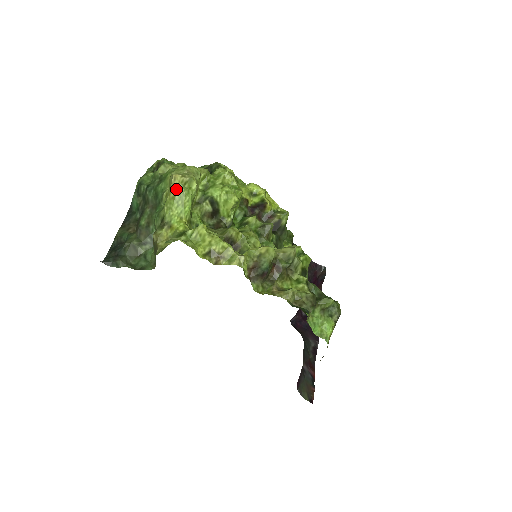
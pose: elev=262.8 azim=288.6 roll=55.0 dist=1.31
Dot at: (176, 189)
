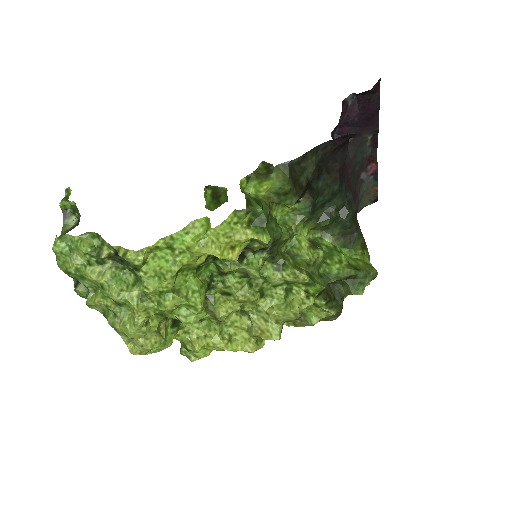
Dot at: occluded
